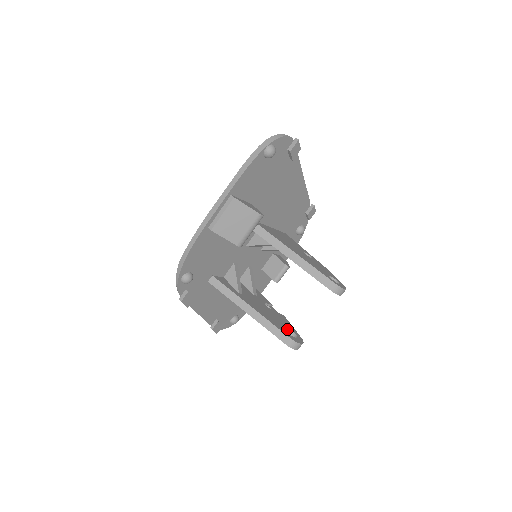
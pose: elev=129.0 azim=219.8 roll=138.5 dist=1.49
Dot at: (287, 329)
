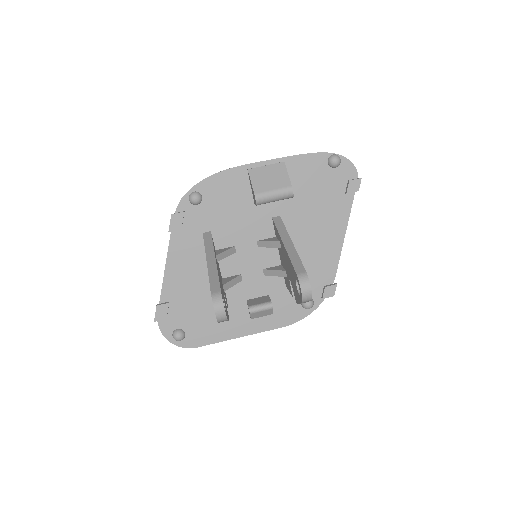
Dot at: occluded
